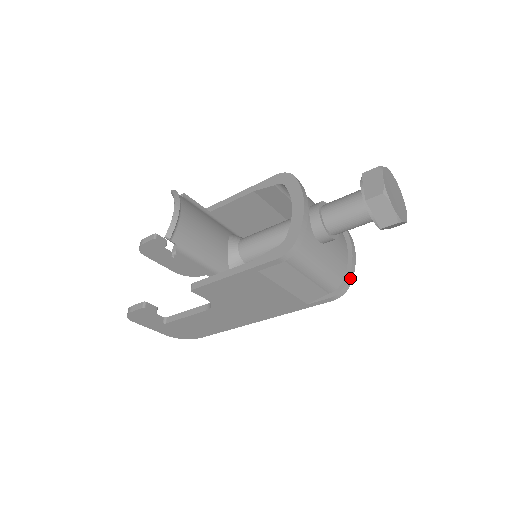
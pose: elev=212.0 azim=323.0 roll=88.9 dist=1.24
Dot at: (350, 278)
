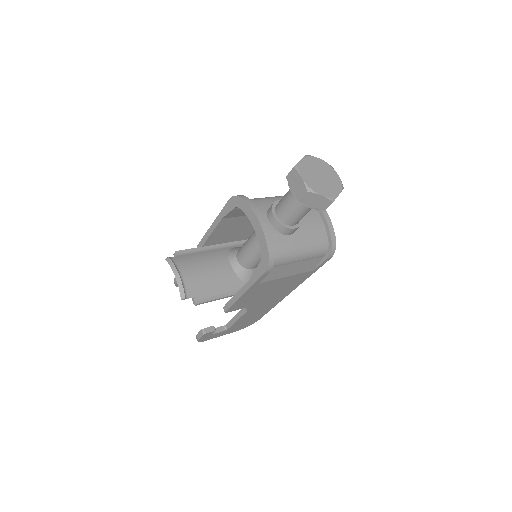
Dot at: (332, 237)
